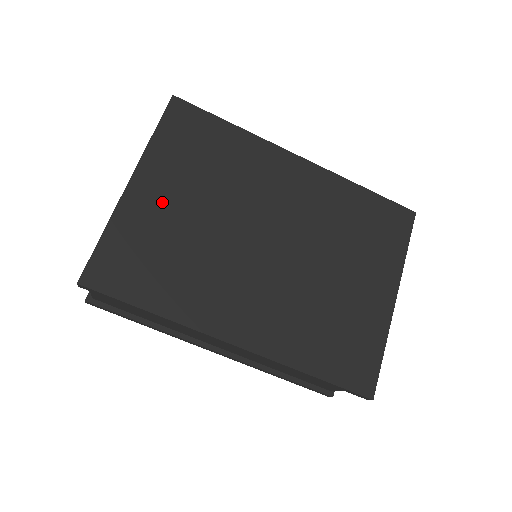
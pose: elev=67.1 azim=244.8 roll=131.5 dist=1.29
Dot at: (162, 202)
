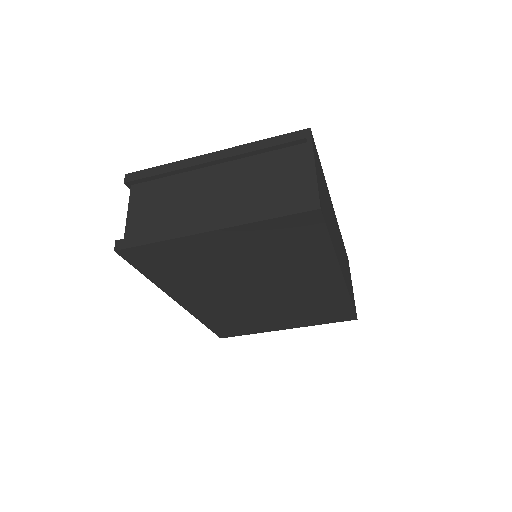
Dot at: (219, 250)
